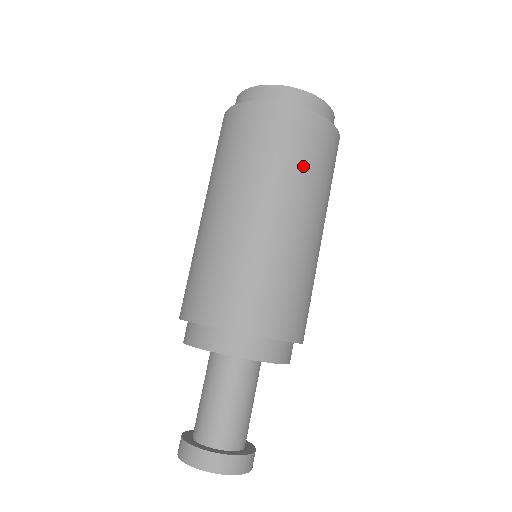
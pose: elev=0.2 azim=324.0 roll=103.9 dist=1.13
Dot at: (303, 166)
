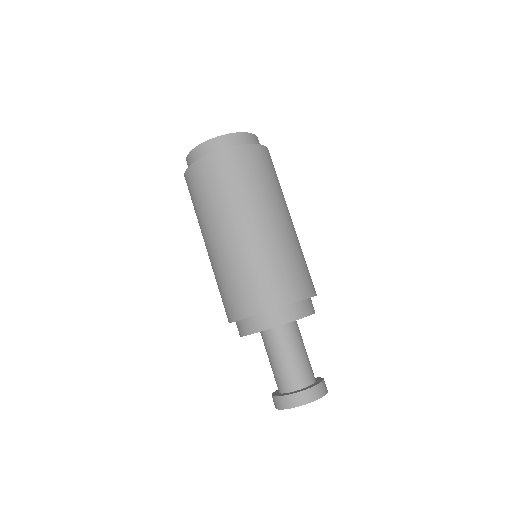
Dot at: (246, 185)
